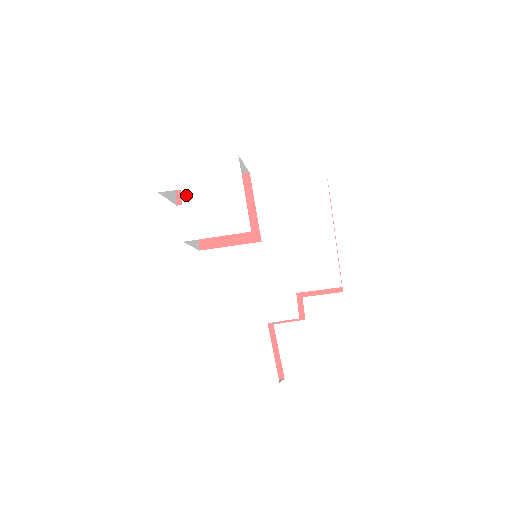
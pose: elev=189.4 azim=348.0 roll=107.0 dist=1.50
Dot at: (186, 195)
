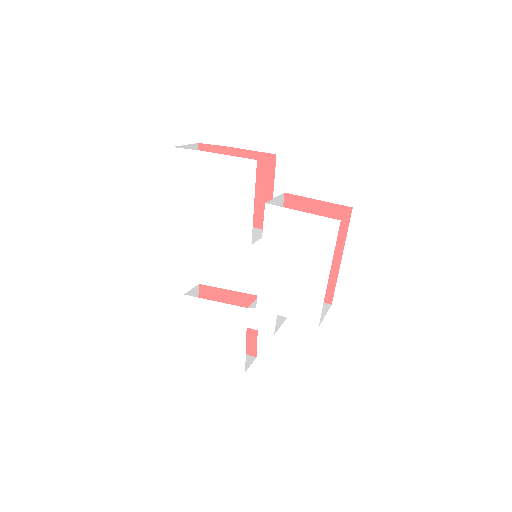
Dot at: (197, 183)
